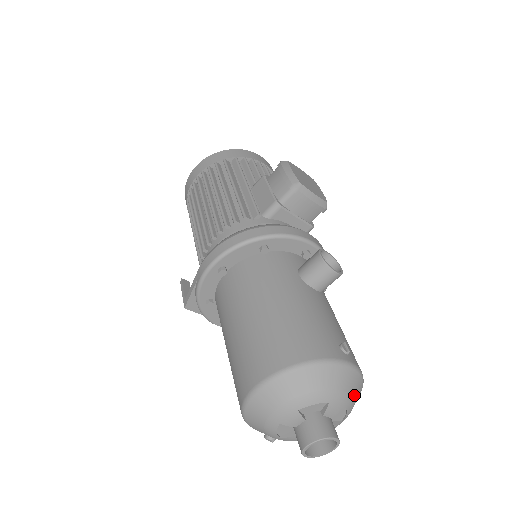
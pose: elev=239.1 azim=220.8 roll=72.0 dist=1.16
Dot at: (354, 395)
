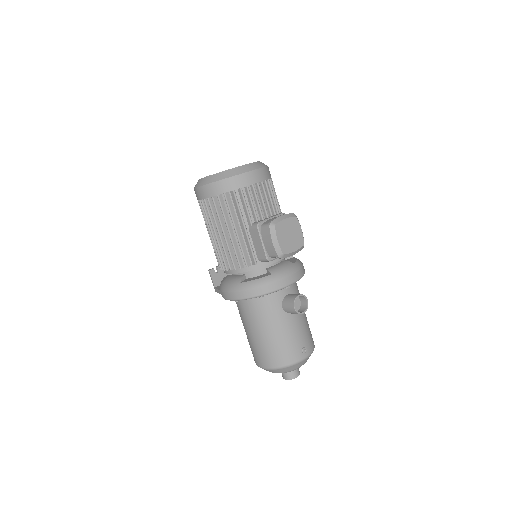
Dot at: occluded
